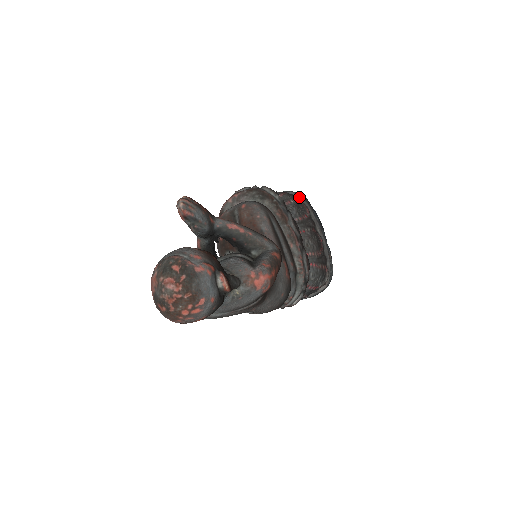
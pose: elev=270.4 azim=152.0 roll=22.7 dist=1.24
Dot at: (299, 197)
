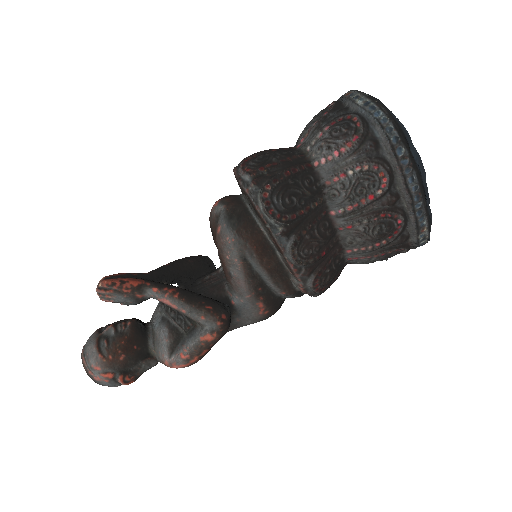
Dot at: (385, 148)
